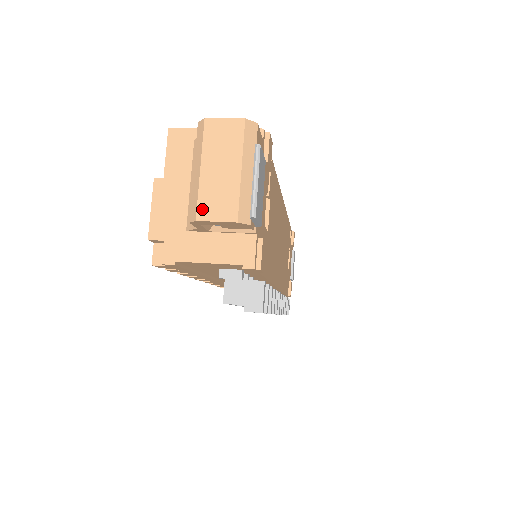
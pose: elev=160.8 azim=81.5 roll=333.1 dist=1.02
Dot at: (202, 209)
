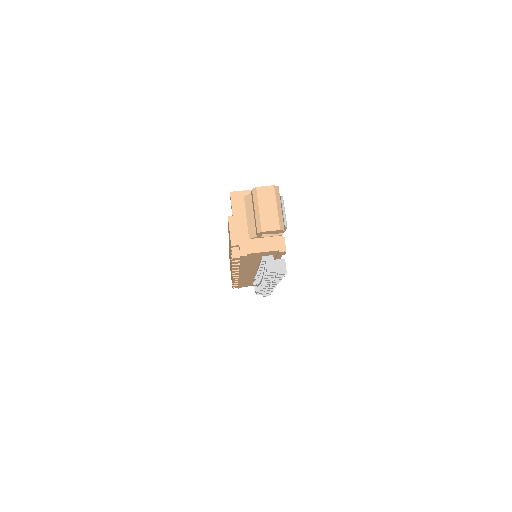
Dot at: (263, 226)
